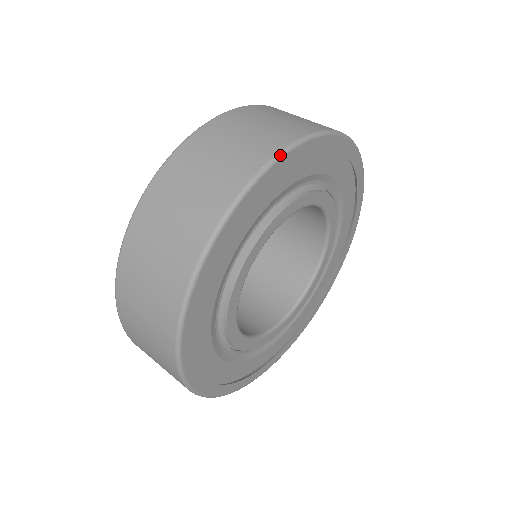
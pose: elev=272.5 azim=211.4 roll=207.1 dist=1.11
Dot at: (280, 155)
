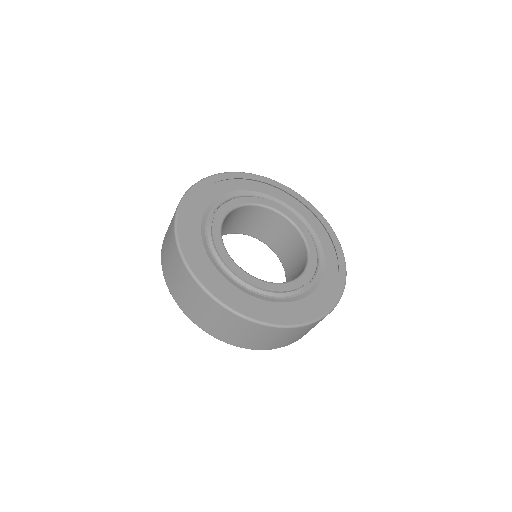
Dot at: (248, 173)
